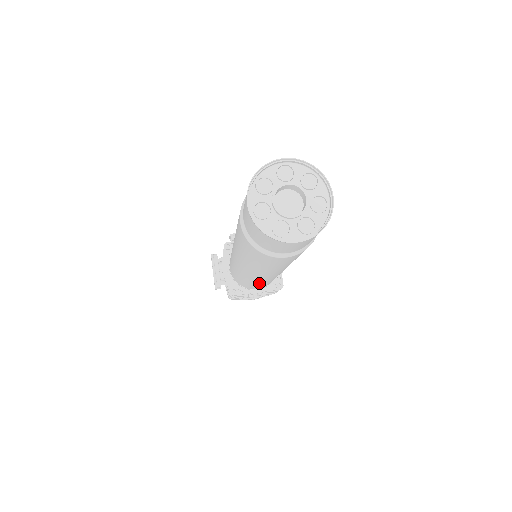
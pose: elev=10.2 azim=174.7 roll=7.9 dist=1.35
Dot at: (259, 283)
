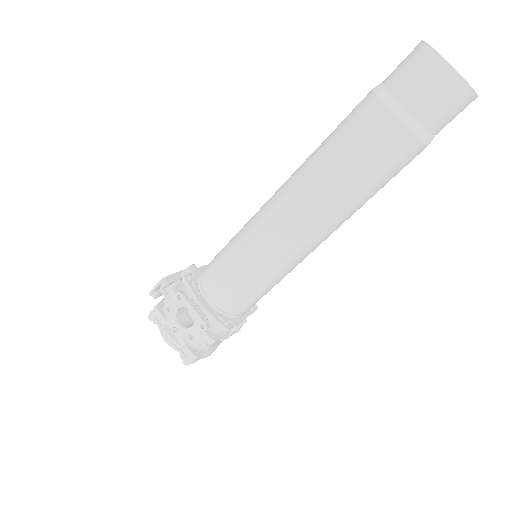
Dot at: (284, 275)
